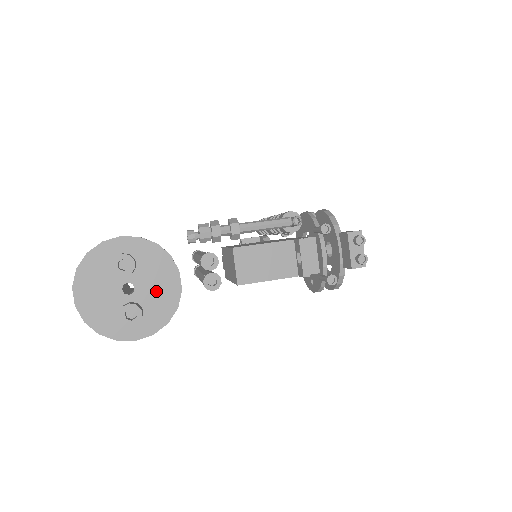
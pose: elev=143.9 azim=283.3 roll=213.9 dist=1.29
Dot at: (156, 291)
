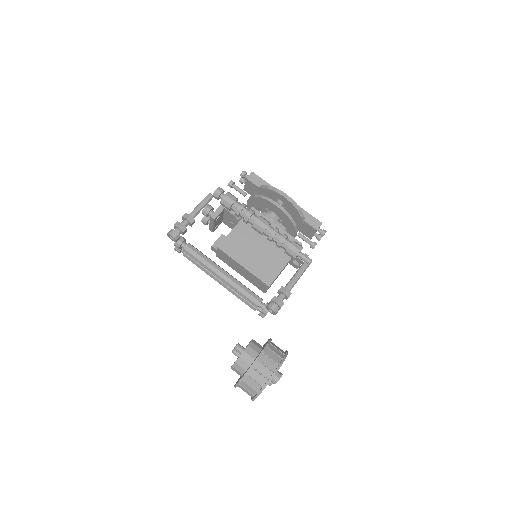
Dot at: occluded
